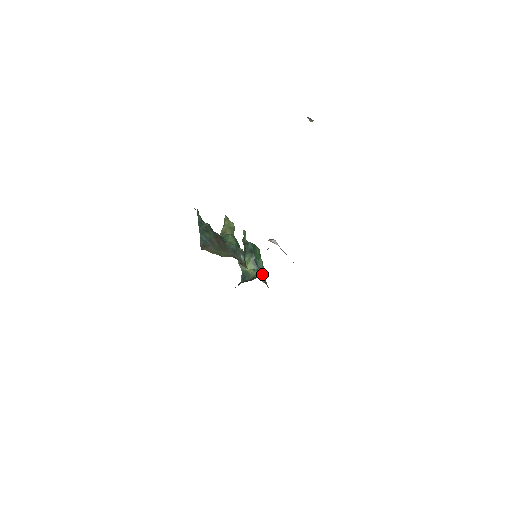
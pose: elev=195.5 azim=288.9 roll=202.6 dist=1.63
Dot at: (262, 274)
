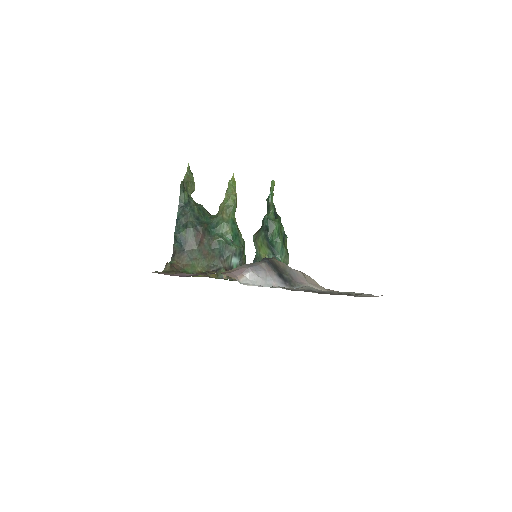
Dot at: occluded
